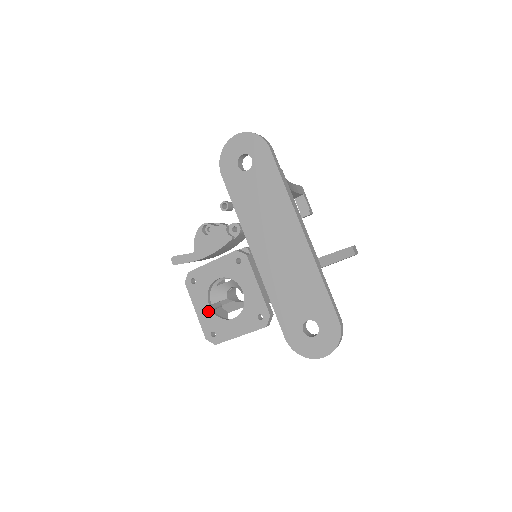
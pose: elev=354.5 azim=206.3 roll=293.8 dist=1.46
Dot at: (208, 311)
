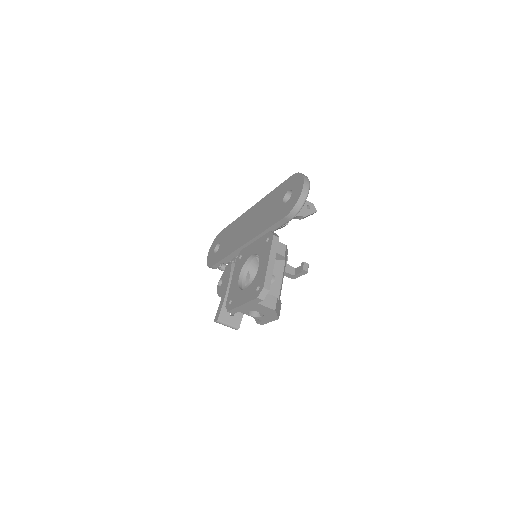
Dot at: (246, 291)
